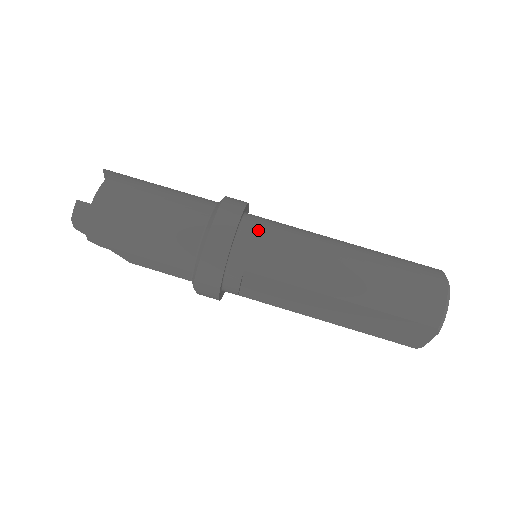
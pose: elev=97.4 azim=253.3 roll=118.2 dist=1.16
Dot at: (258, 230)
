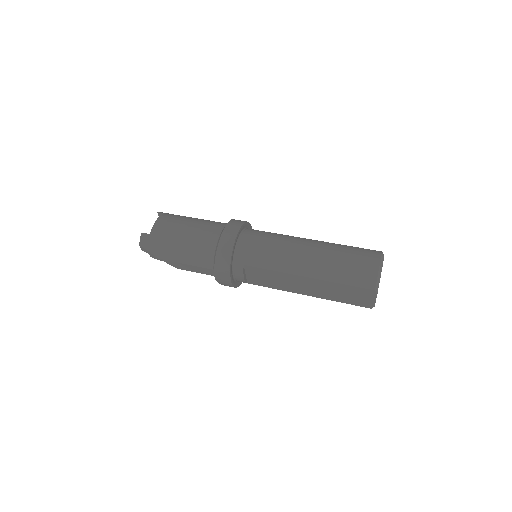
Dot at: (251, 238)
